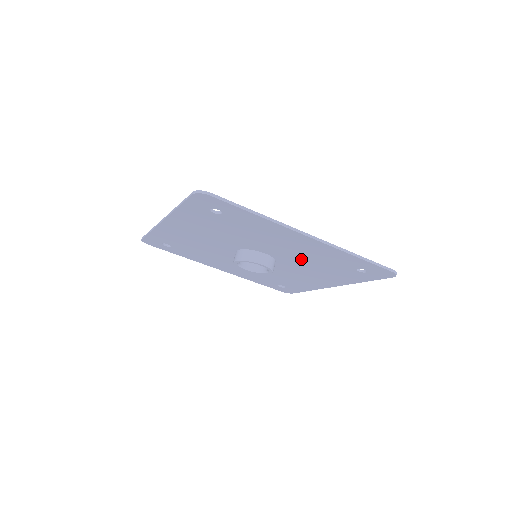
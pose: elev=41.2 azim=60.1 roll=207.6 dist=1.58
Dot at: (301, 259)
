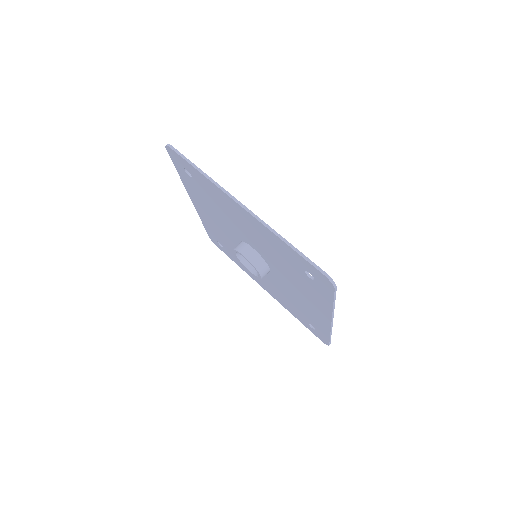
Dot at: (288, 293)
